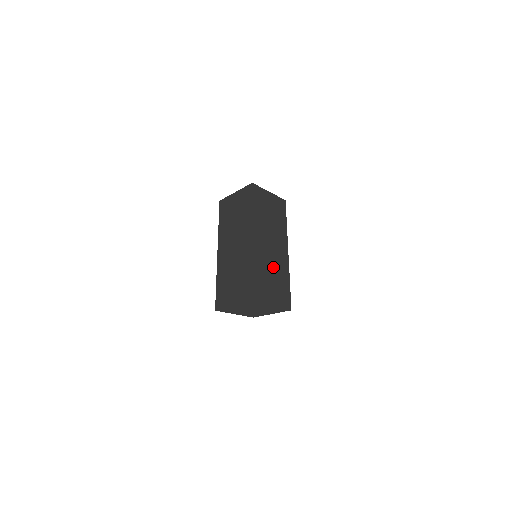
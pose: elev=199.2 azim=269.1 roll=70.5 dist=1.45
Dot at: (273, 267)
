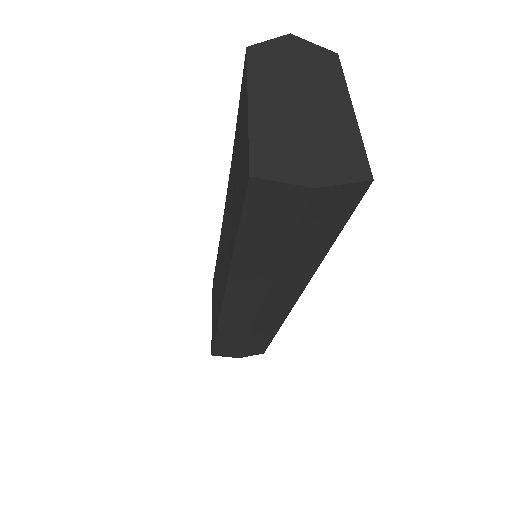
Dot at: (335, 124)
